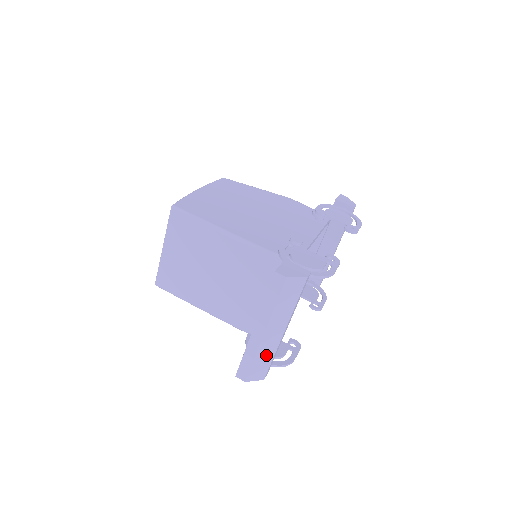
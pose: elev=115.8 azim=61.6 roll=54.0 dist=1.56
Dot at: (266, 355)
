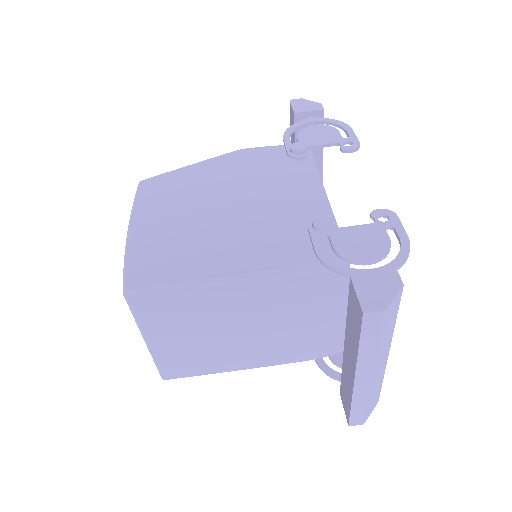
Dot at: (376, 387)
